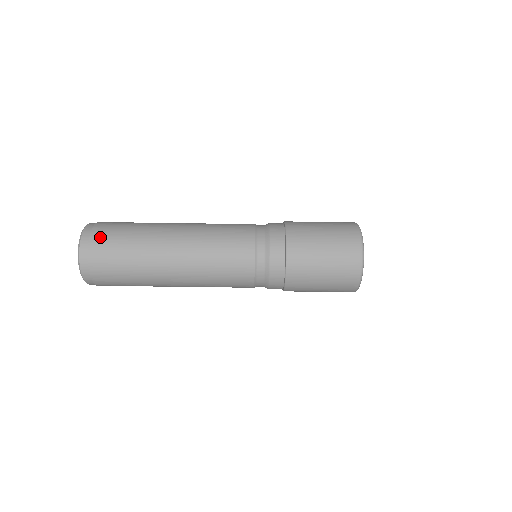
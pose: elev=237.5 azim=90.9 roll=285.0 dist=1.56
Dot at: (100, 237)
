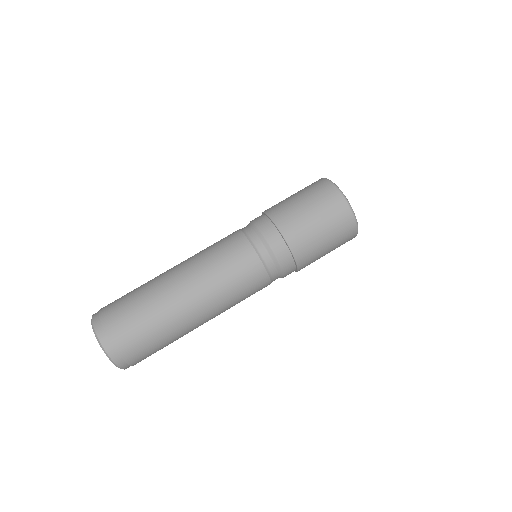
Dot at: occluded
